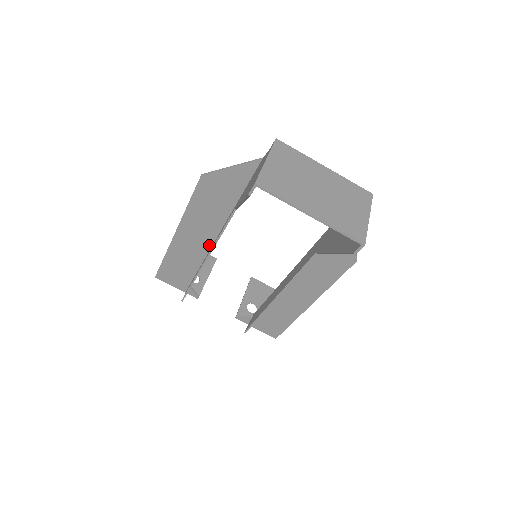
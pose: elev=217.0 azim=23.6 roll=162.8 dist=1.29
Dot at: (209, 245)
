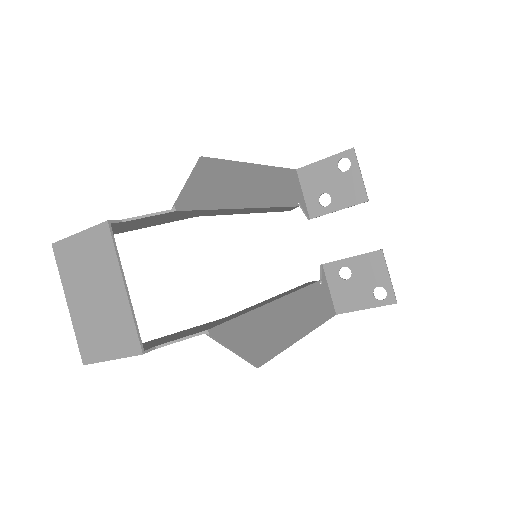
Dot at: (262, 203)
